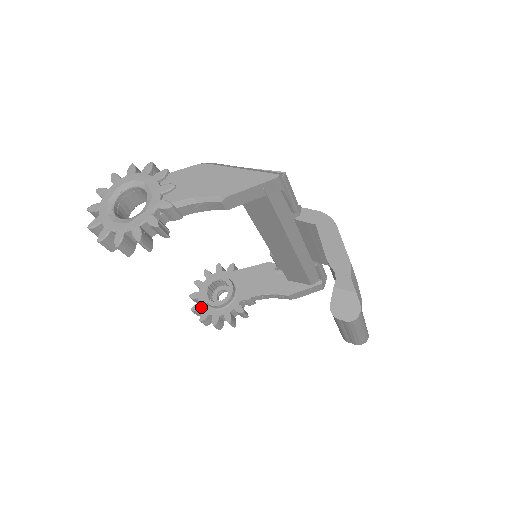
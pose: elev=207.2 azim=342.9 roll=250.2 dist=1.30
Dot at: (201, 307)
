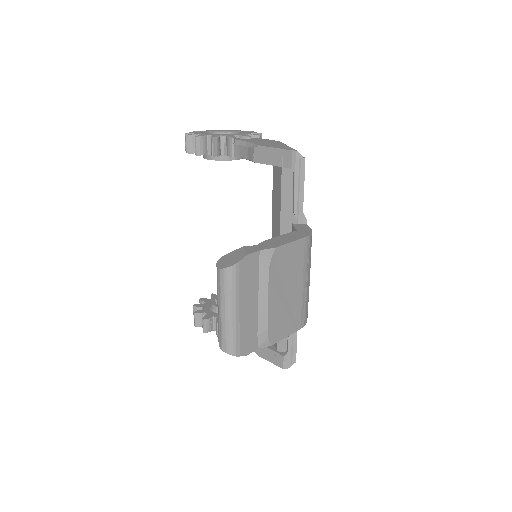
Dot at: (206, 301)
